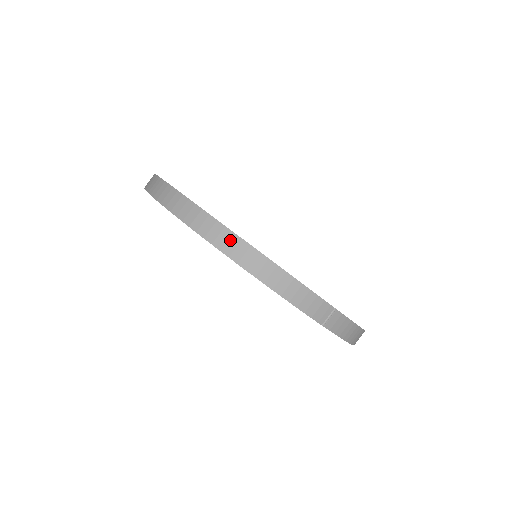
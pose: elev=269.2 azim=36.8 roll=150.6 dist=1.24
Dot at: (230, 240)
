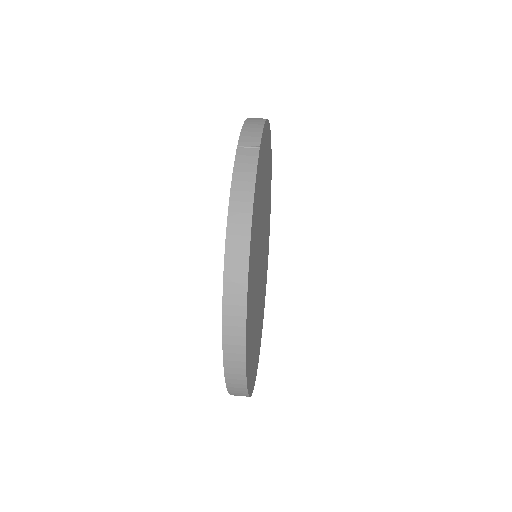
Dot at: occluded
